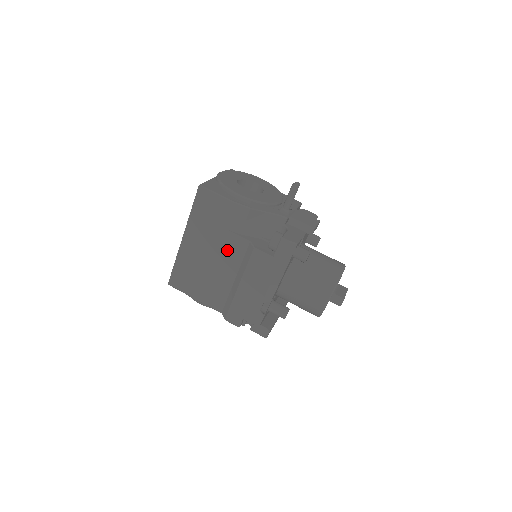
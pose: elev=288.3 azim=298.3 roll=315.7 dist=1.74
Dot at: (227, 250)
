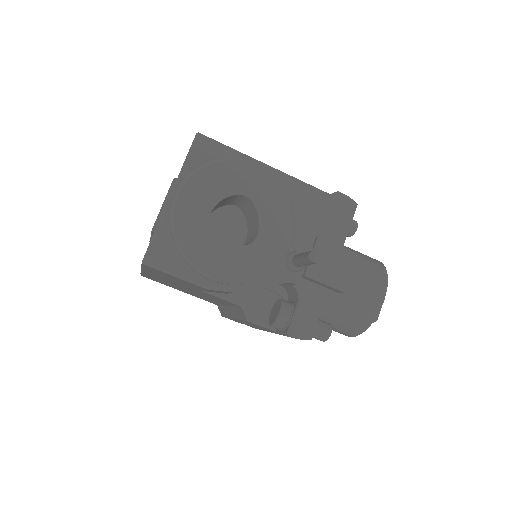
Dot at: (210, 296)
